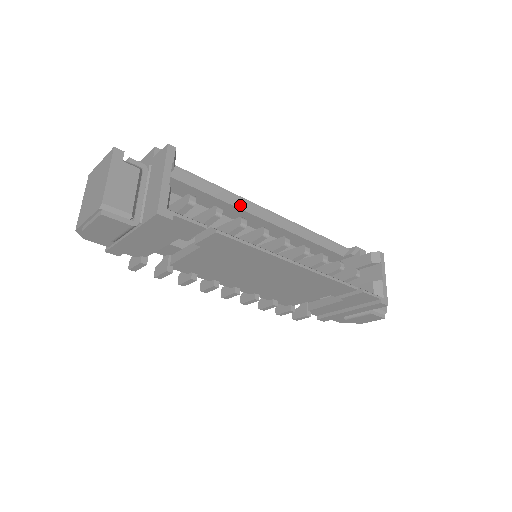
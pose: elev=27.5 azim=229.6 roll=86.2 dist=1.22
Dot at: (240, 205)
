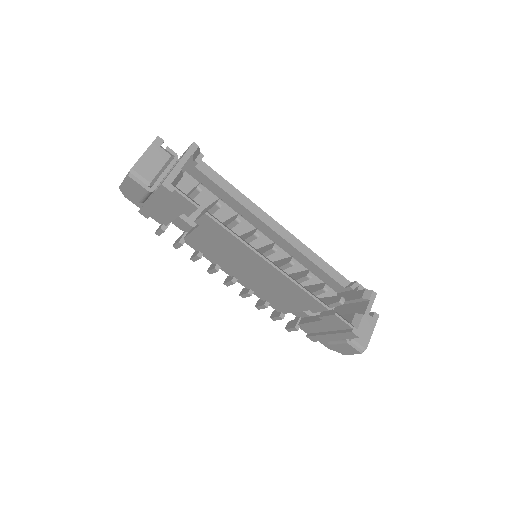
Dot at: (253, 210)
